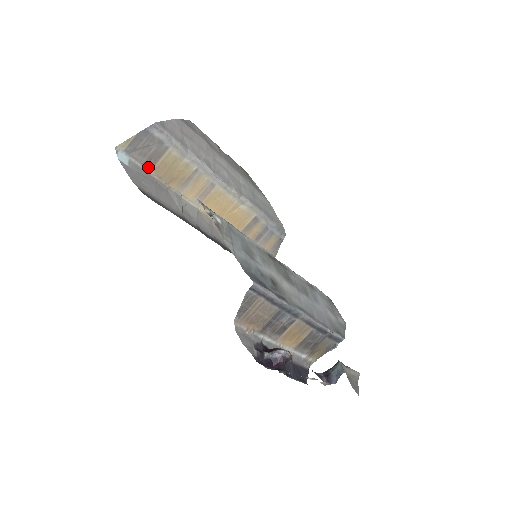
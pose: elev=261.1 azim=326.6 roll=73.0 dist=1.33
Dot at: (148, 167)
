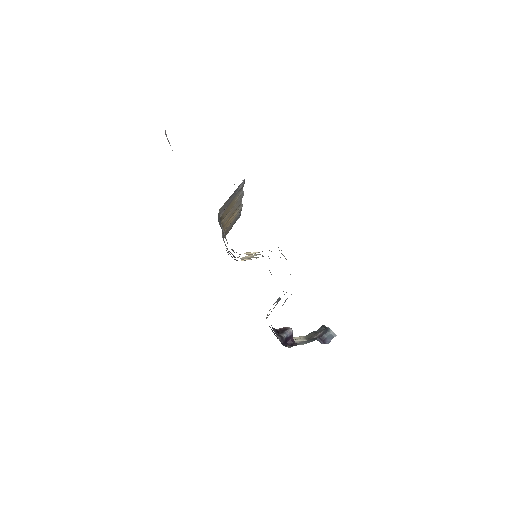
Dot at: (220, 214)
